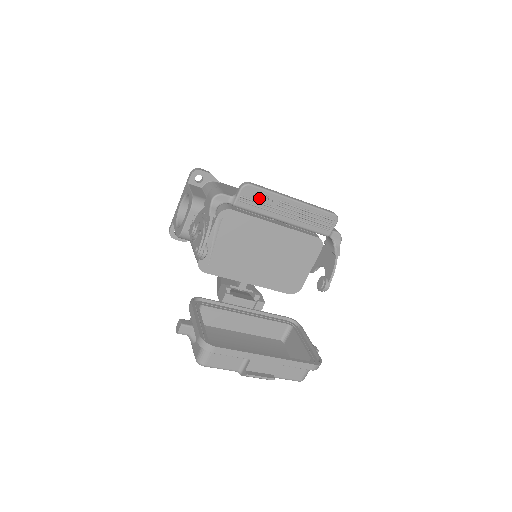
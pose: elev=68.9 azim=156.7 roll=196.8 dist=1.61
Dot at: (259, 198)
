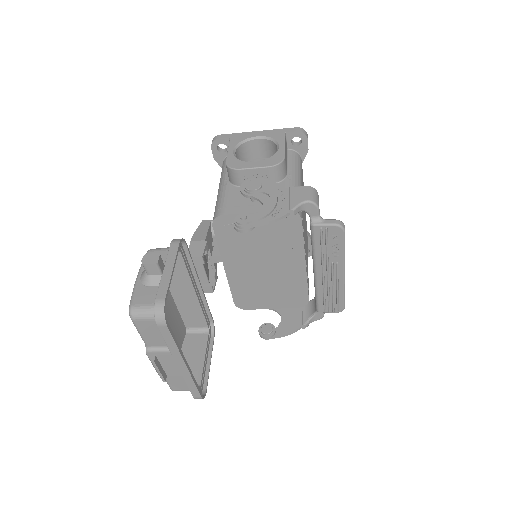
Dot at: (332, 244)
